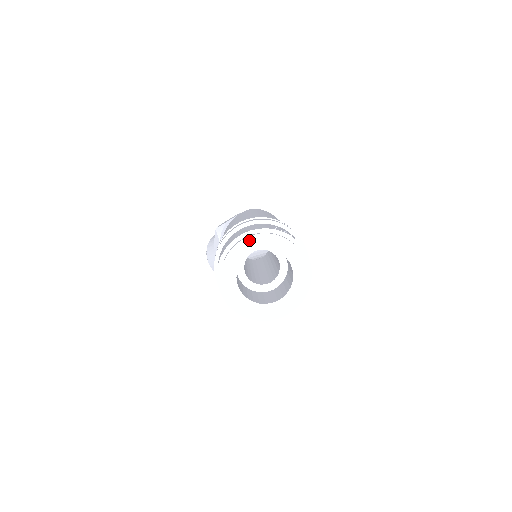
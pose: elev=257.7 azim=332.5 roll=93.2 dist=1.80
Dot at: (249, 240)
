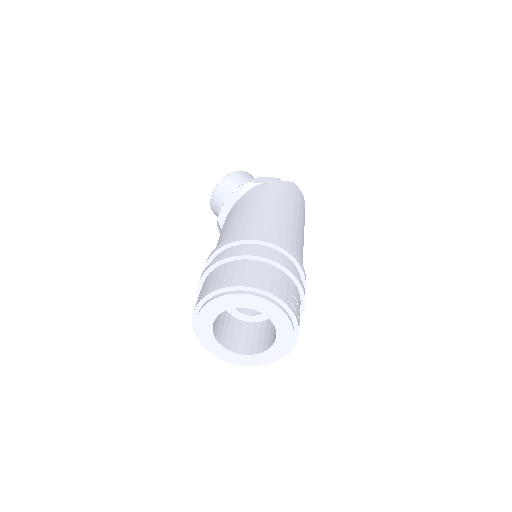
Dot at: (261, 301)
